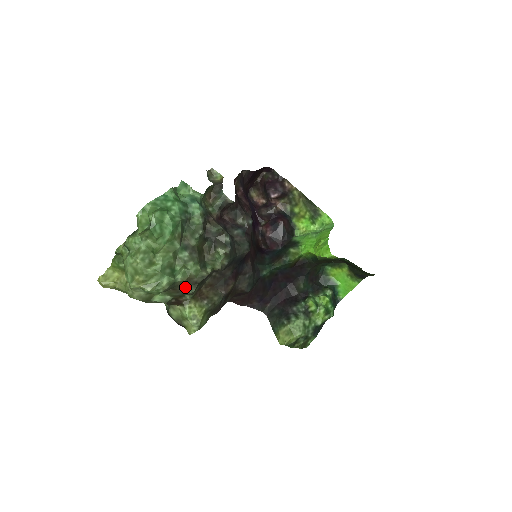
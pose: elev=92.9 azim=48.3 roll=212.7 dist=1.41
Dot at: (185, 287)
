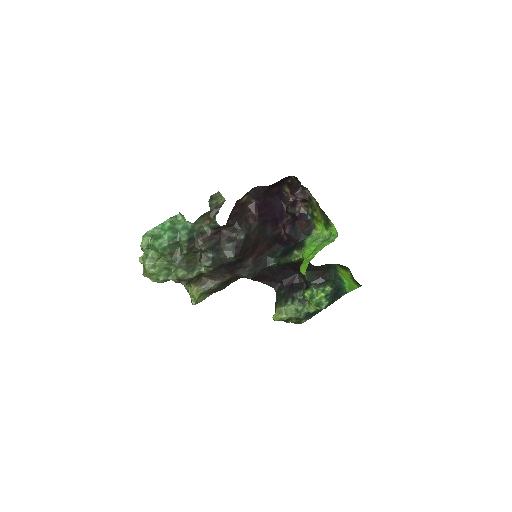
Dot at: (180, 281)
